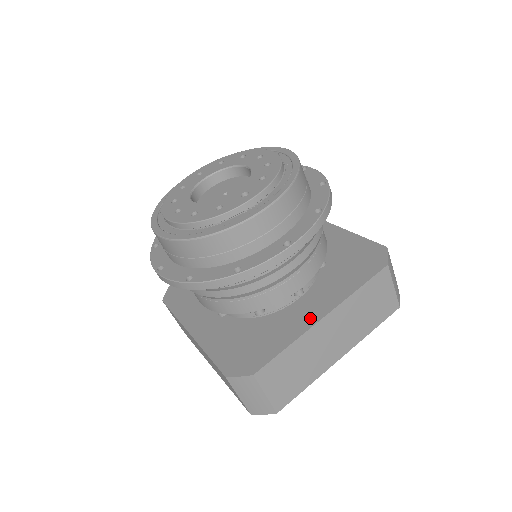
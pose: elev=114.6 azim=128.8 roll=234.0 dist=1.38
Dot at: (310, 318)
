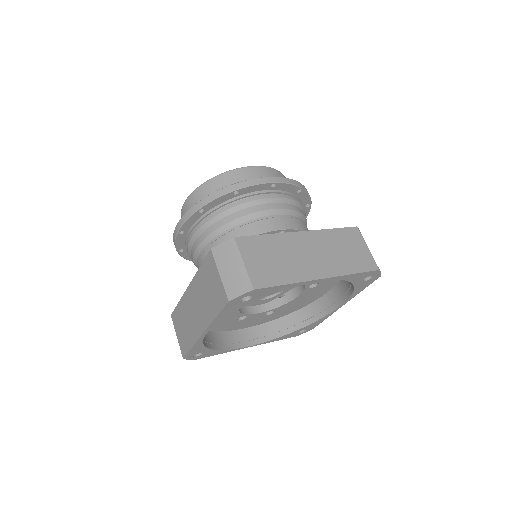
Dot at: occluded
